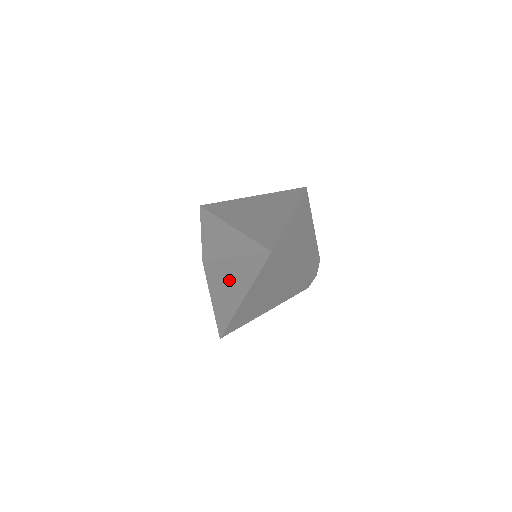
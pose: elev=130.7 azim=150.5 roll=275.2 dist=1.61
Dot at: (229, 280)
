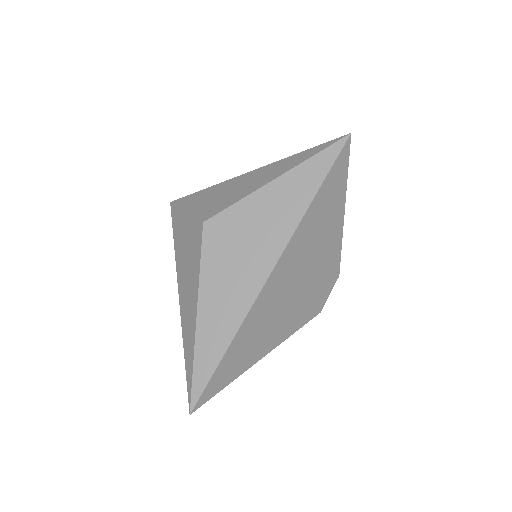
Dot at: (255, 231)
